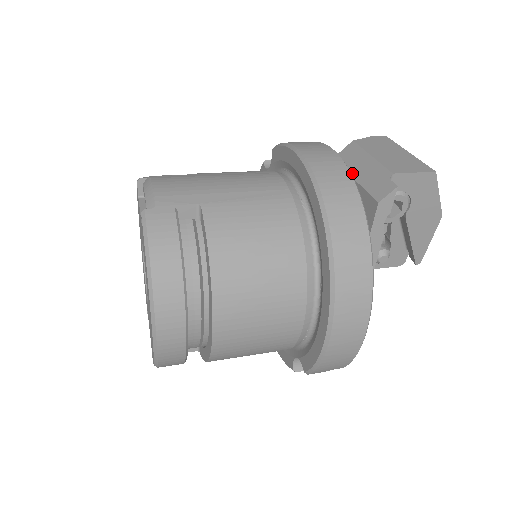
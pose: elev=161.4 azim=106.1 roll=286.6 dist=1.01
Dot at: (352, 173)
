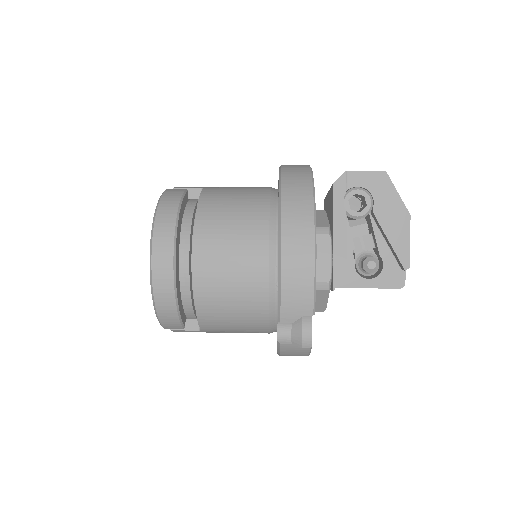
Dot at: occluded
